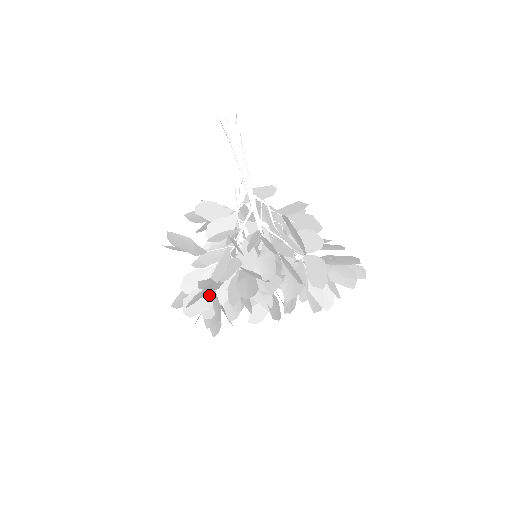
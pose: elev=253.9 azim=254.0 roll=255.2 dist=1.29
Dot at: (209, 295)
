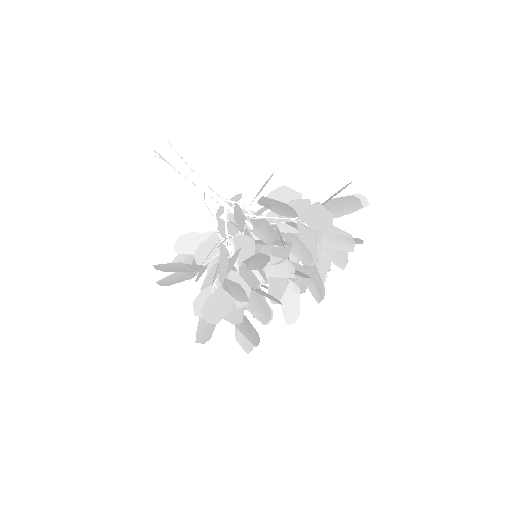
Dot at: (226, 296)
